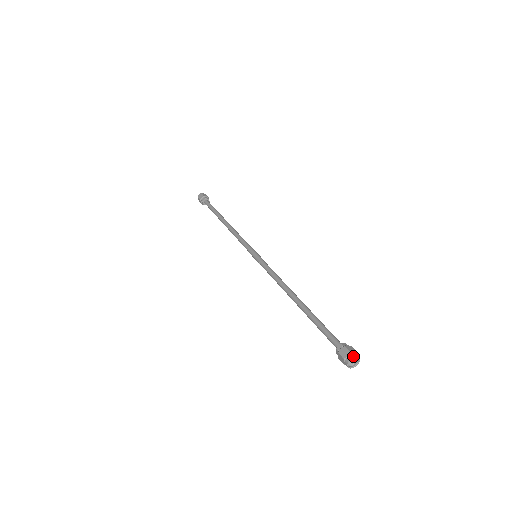
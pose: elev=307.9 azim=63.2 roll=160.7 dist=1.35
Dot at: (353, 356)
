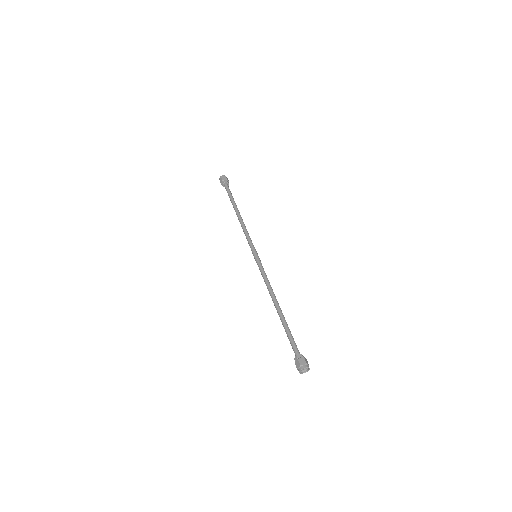
Dot at: (302, 368)
